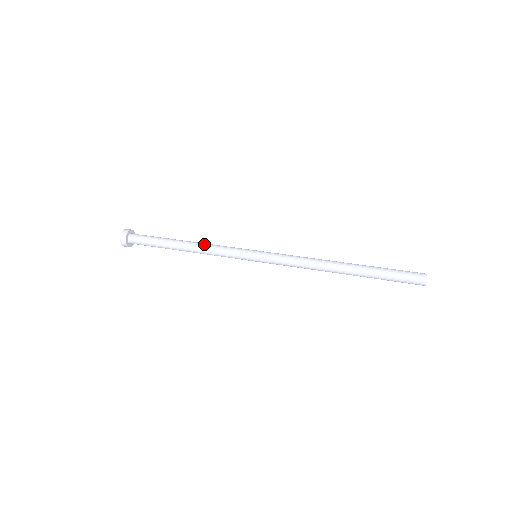
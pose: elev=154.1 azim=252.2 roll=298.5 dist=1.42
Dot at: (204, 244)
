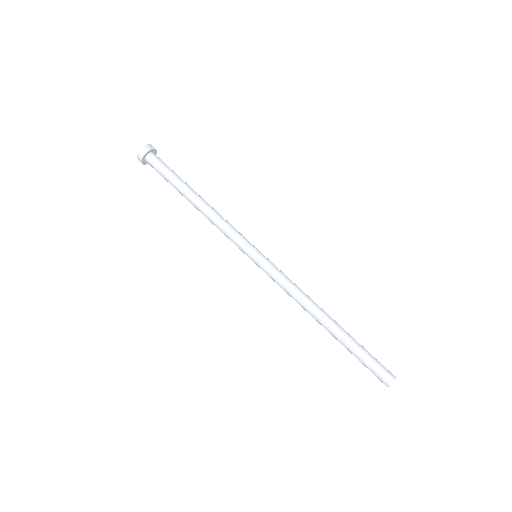
Dot at: (210, 216)
